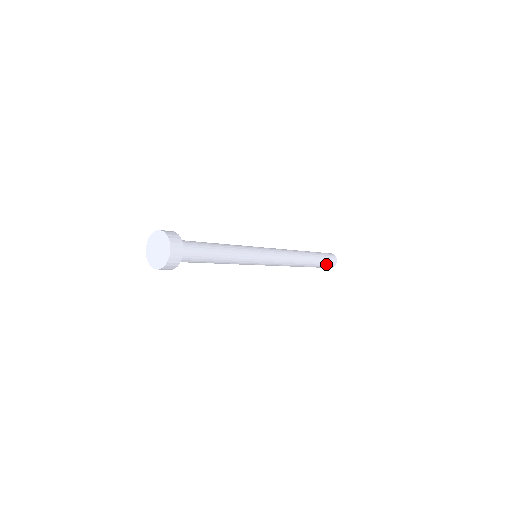
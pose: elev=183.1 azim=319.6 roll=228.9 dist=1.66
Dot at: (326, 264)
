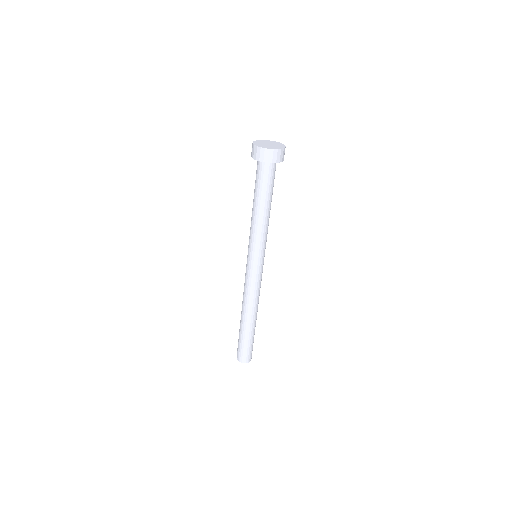
Dot at: (248, 349)
